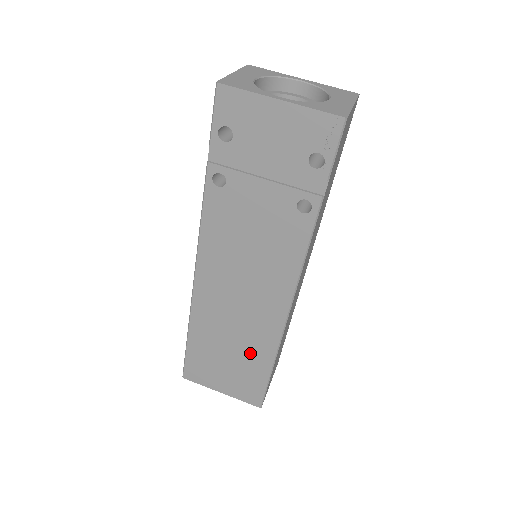
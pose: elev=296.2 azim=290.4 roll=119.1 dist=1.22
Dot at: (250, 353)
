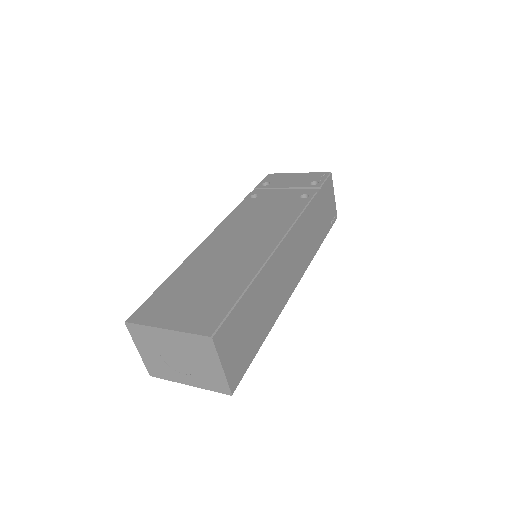
Dot at: (228, 279)
